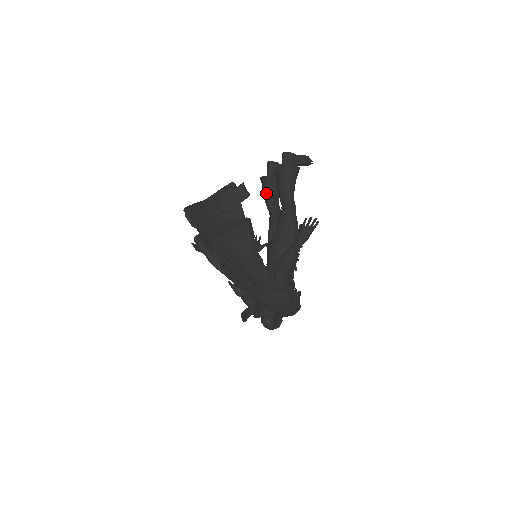
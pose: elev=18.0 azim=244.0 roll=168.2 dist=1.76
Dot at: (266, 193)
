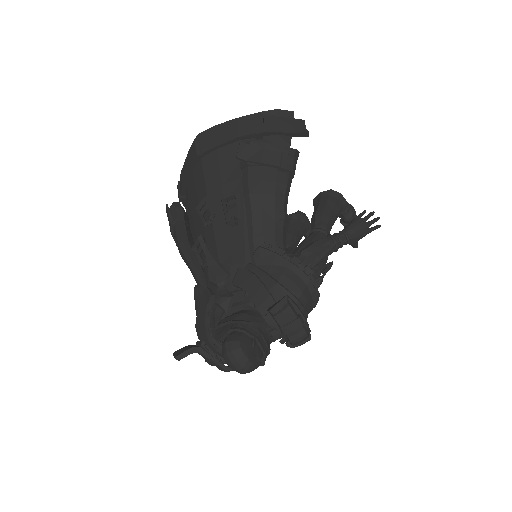
Dot at: (286, 229)
